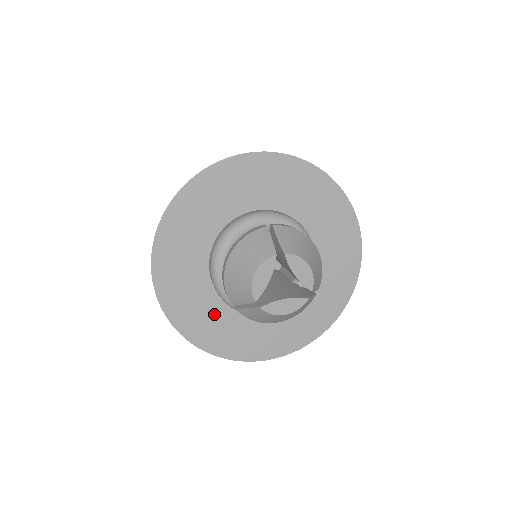
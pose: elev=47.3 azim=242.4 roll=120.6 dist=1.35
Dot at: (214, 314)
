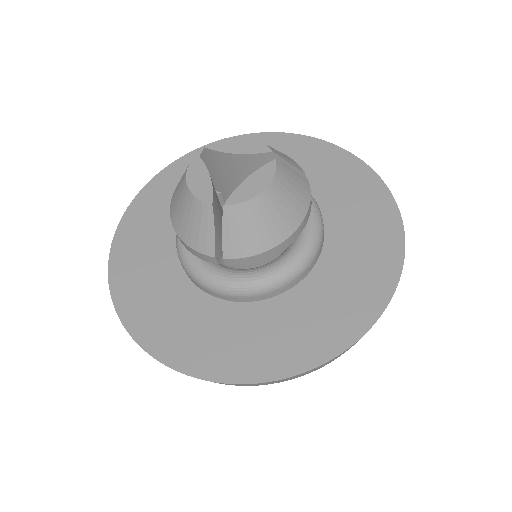
Dot at: (241, 326)
